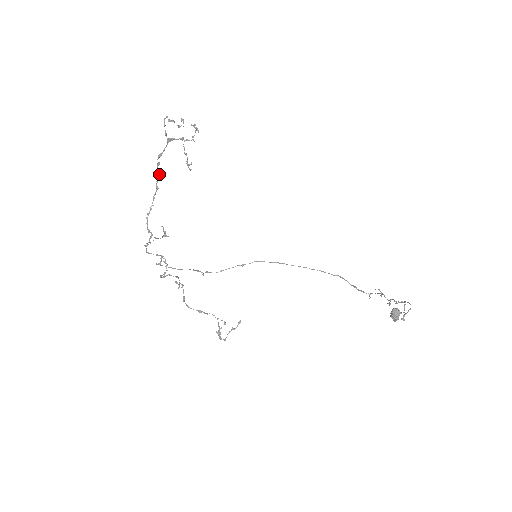
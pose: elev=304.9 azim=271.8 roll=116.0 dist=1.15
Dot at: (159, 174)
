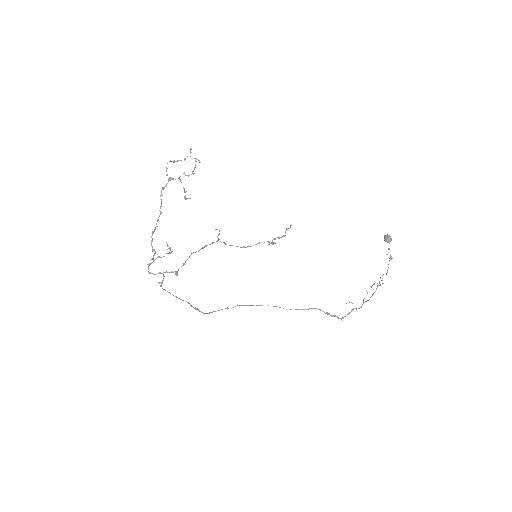
Dot at: occluded
